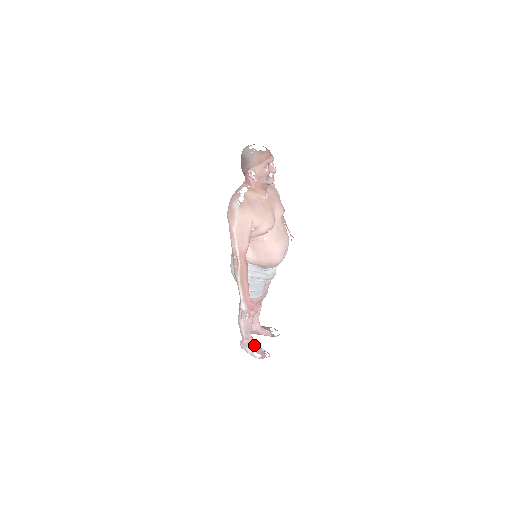
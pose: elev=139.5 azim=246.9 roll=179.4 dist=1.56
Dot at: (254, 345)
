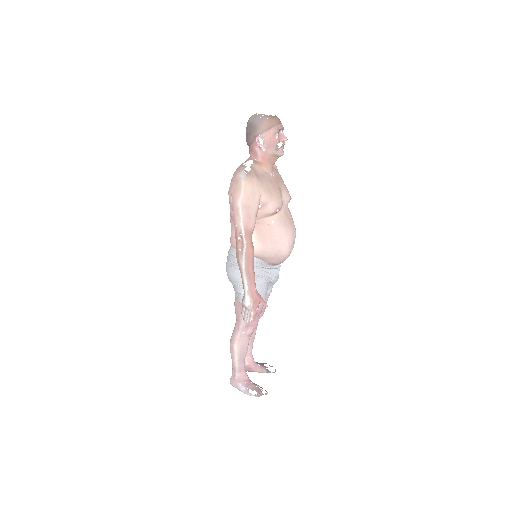
Dot at: (248, 380)
